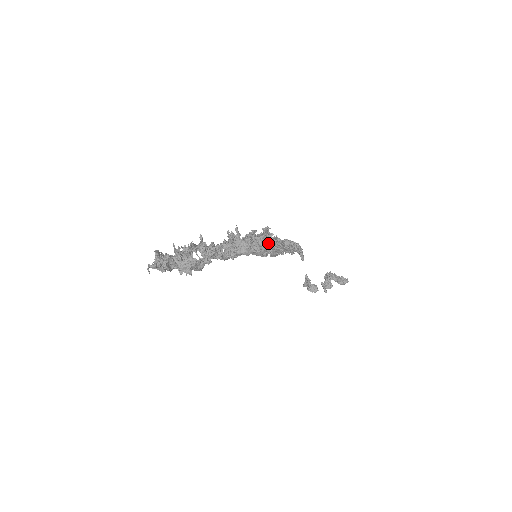
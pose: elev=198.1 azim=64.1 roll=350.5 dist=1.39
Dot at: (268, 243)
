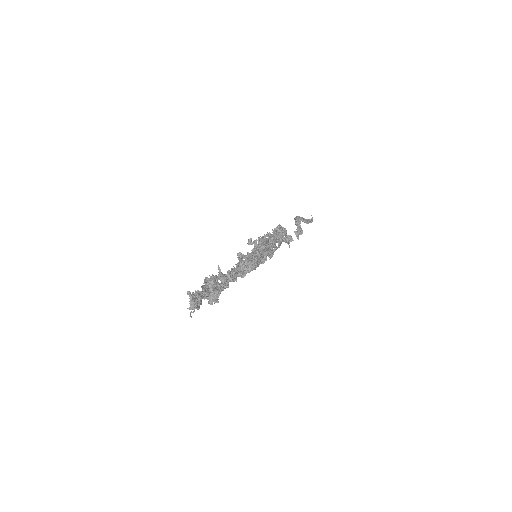
Dot at: (267, 250)
